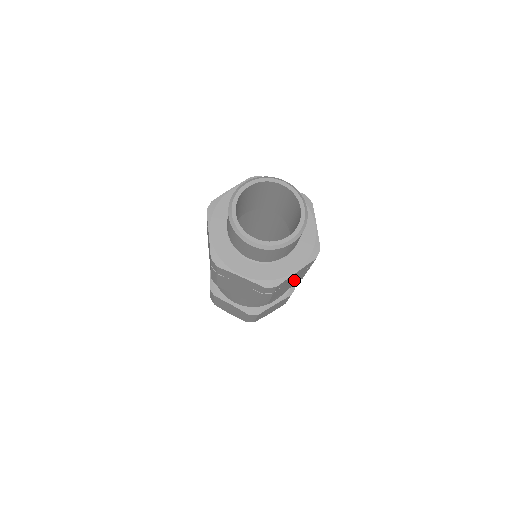
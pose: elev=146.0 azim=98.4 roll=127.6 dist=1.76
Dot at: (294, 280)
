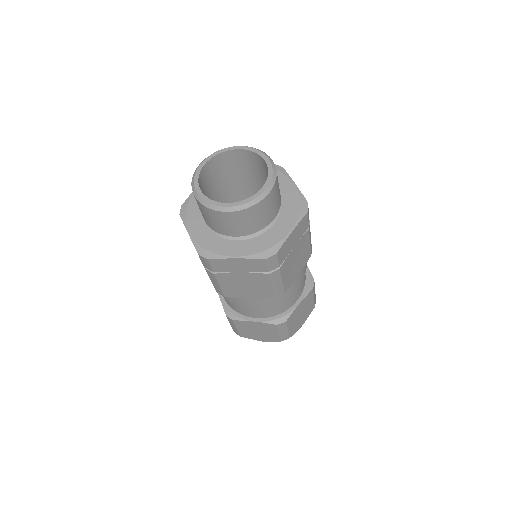
Dot at: (299, 253)
